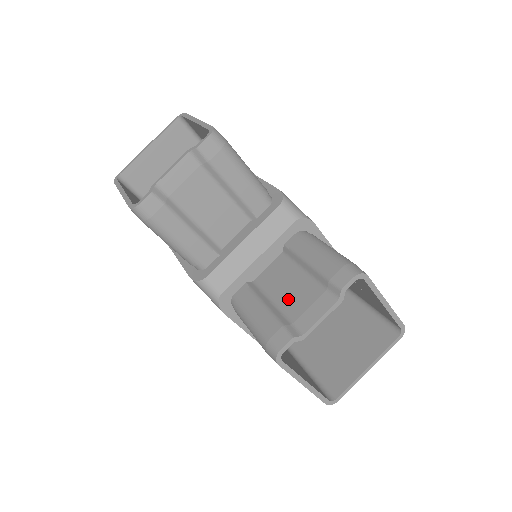
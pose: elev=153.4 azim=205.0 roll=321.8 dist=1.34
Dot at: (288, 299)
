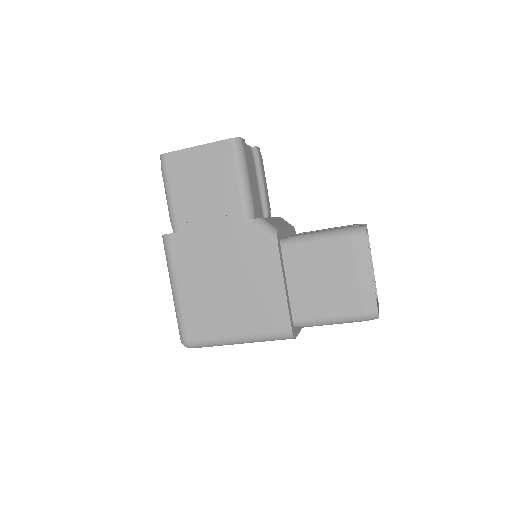
Dot at: occluded
